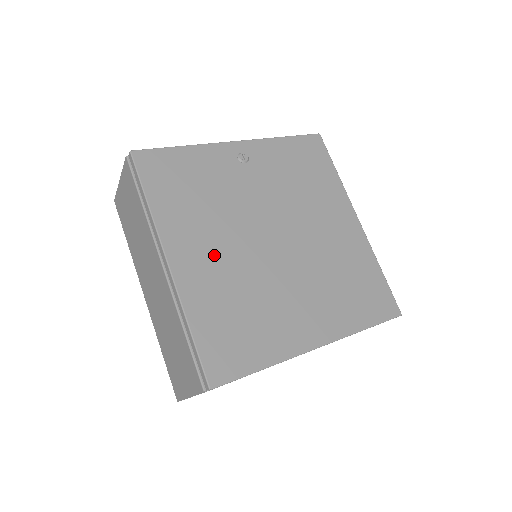
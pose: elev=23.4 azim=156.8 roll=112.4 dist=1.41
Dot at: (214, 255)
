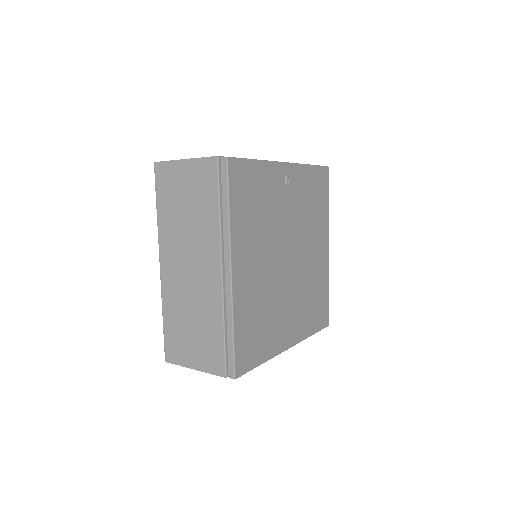
Dot at: (256, 269)
